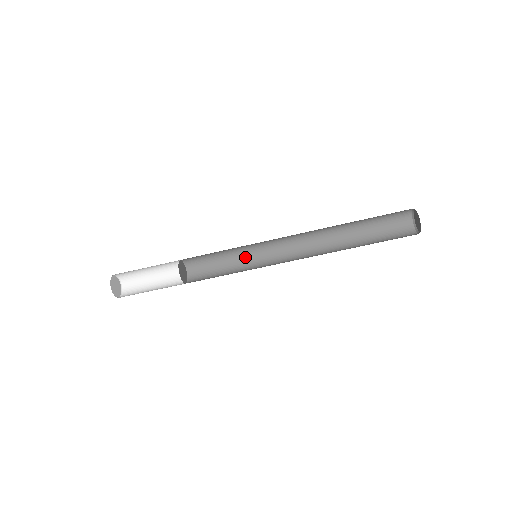
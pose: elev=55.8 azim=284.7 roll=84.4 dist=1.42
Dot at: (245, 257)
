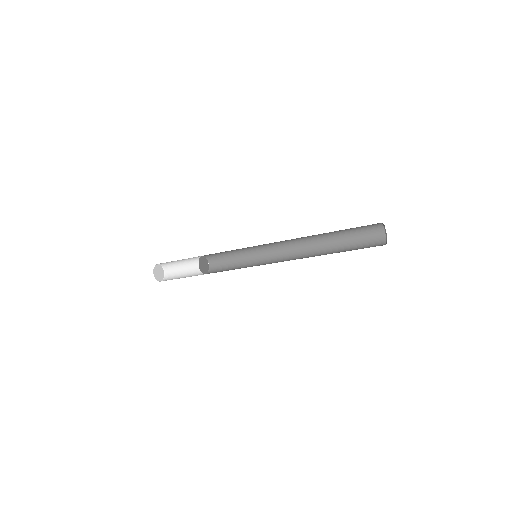
Dot at: (251, 256)
